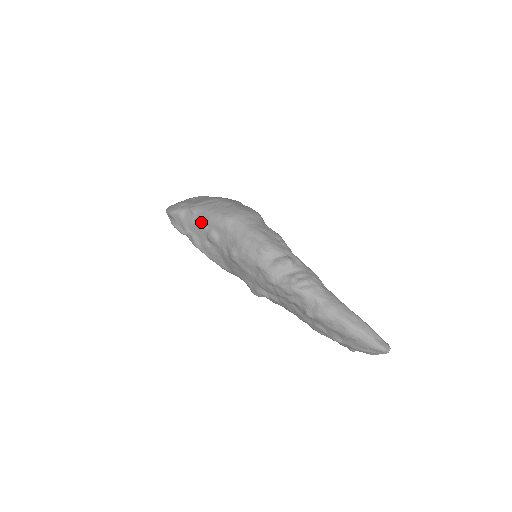
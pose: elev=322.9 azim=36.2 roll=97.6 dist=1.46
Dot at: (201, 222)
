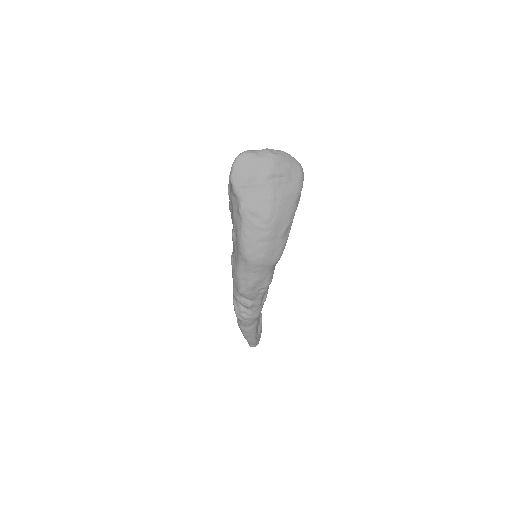
Dot at: (236, 224)
